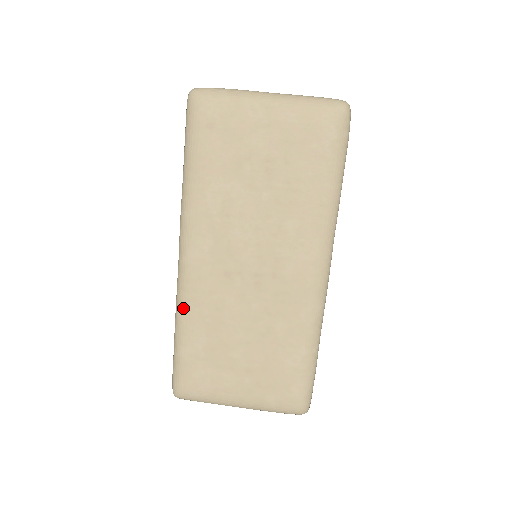
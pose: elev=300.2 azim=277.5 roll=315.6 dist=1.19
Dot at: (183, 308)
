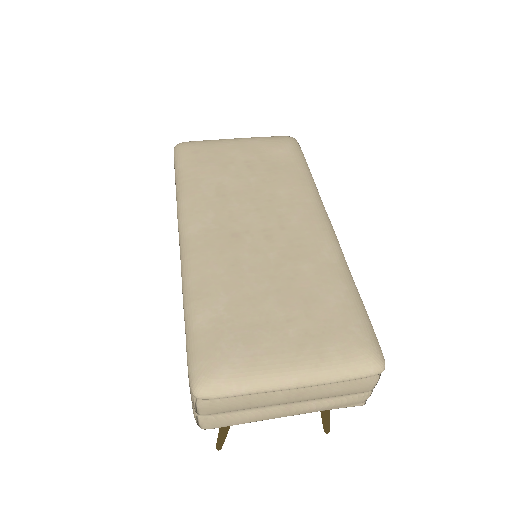
Dot at: (192, 276)
